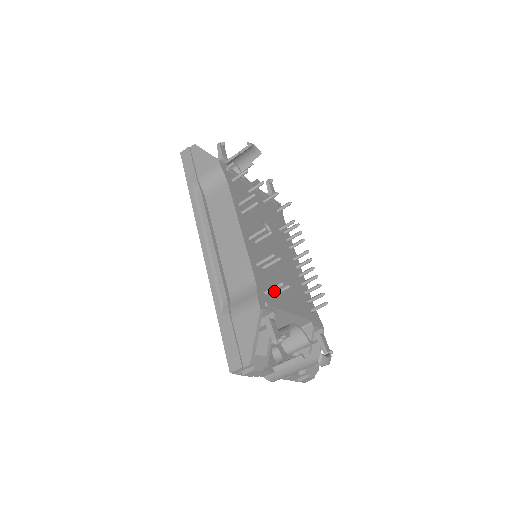
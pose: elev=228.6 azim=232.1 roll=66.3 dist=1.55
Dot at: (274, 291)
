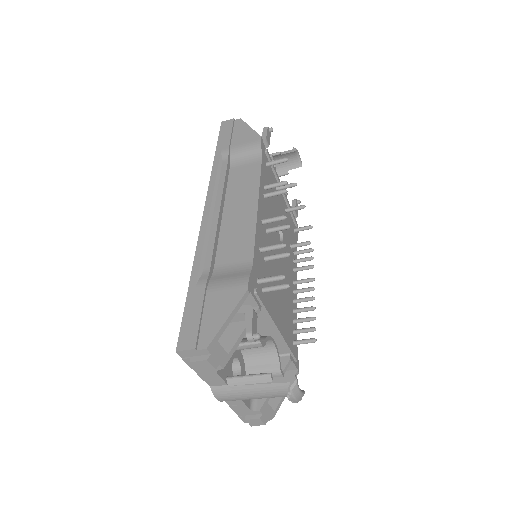
Dot at: (268, 286)
